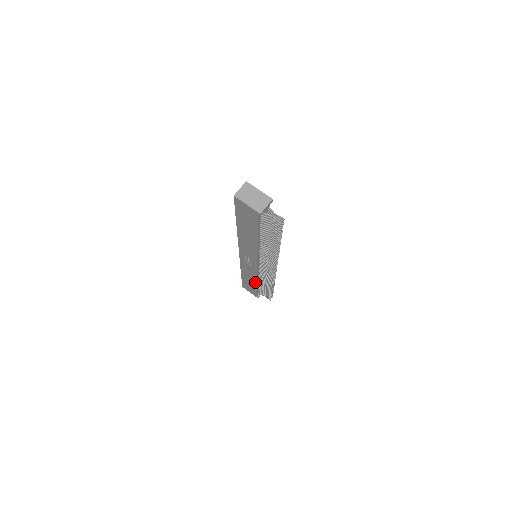
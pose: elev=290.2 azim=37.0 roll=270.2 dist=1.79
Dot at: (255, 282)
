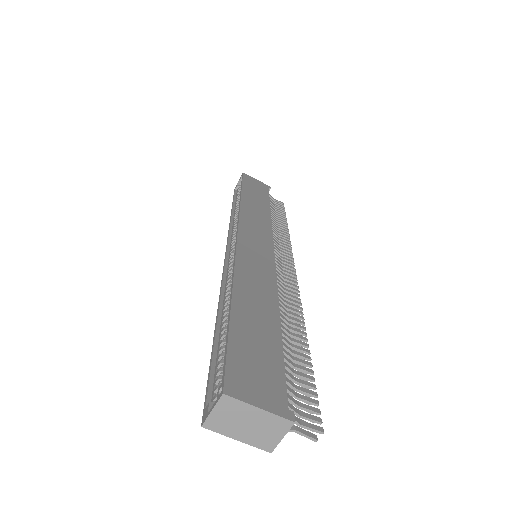
Dot at: occluded
